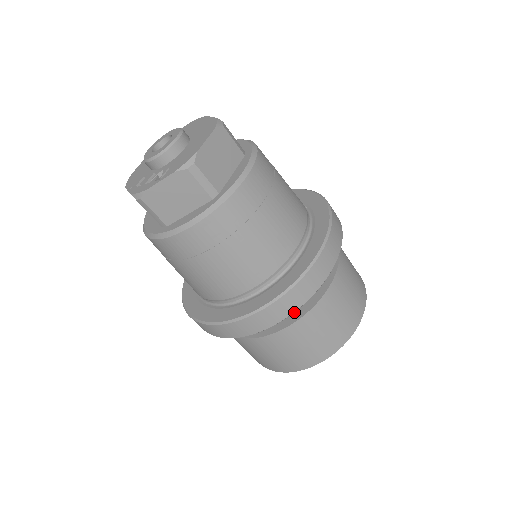
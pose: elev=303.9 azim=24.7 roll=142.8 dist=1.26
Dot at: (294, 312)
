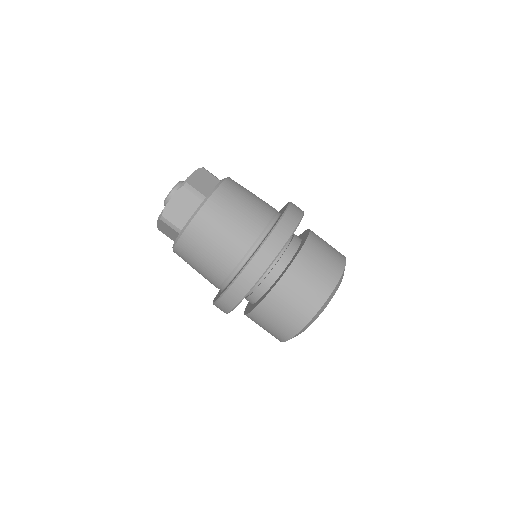
Dot at: (285, 270)
